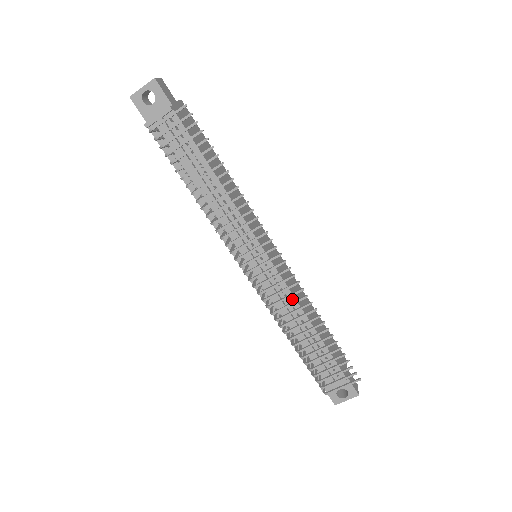
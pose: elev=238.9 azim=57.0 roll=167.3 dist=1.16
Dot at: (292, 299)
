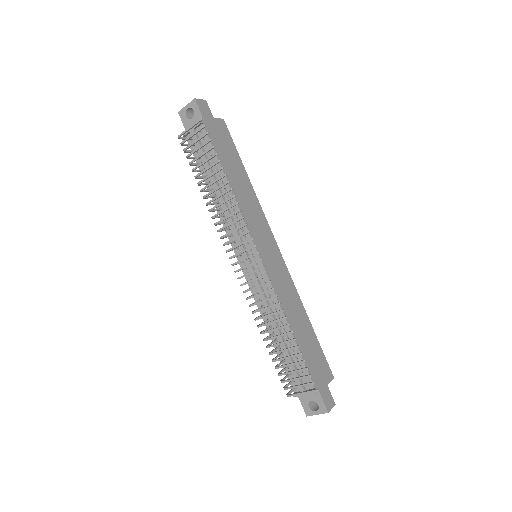
Dot at: (275, 300)
